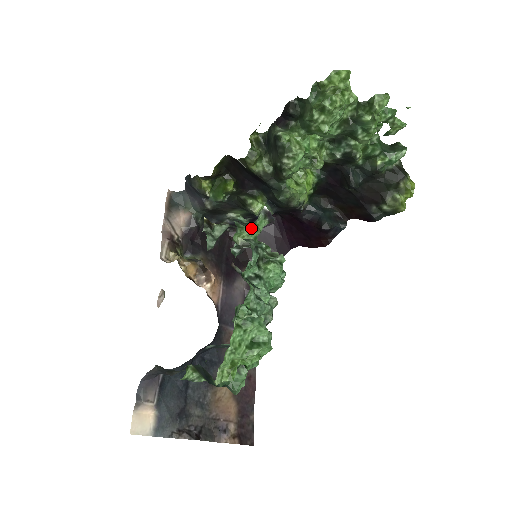
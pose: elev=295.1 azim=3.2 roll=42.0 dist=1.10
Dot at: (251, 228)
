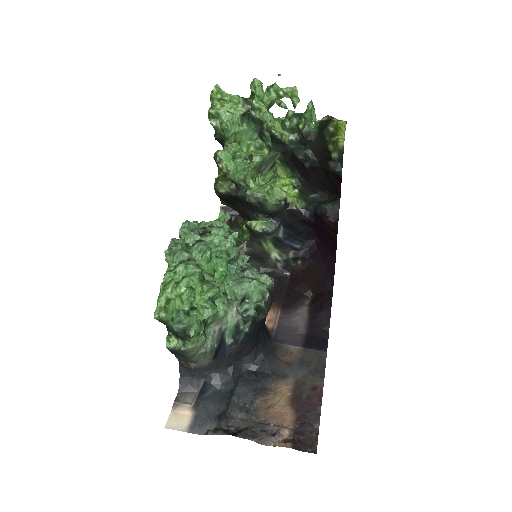
Dot at: (211, 222)
